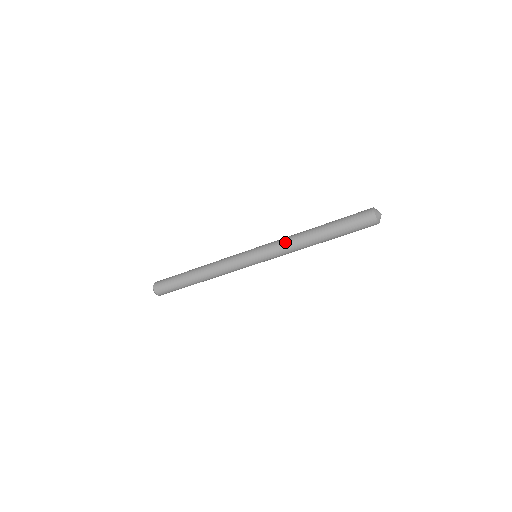
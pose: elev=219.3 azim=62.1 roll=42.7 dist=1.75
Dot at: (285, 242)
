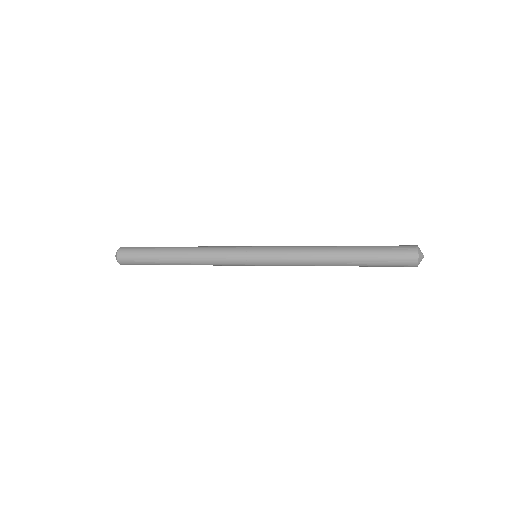
Dot at: (299, 265)
